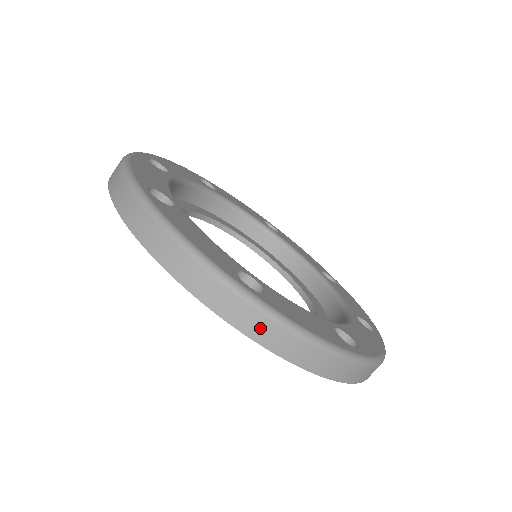
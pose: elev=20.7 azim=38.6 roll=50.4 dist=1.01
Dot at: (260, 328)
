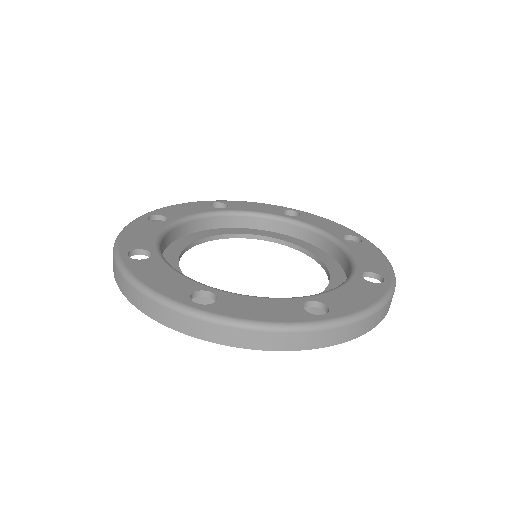
Dot at: (214, 333)
